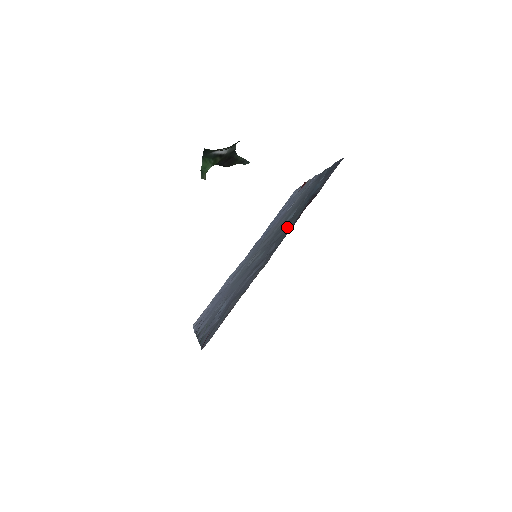
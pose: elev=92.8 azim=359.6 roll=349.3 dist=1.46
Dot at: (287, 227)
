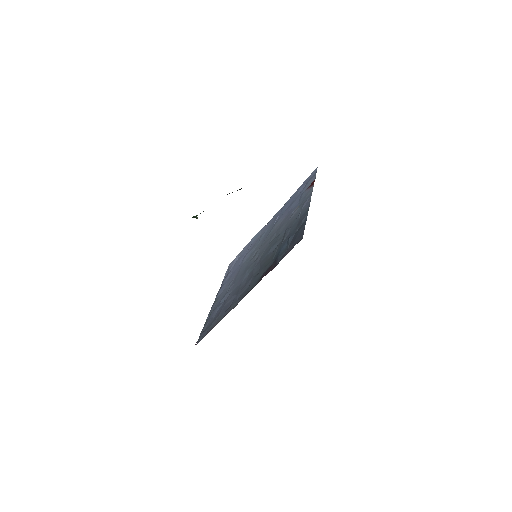
Dot at: (259, 272)
